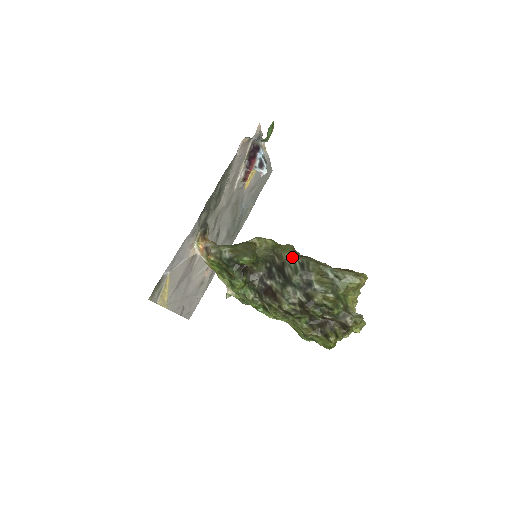
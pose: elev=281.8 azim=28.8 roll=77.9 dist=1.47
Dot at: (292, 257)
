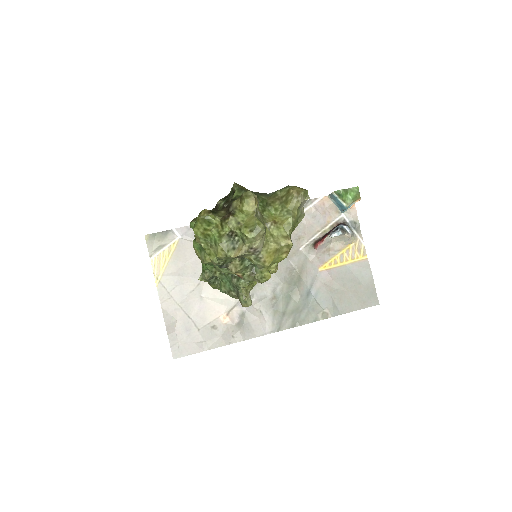
Dot at: occluded
